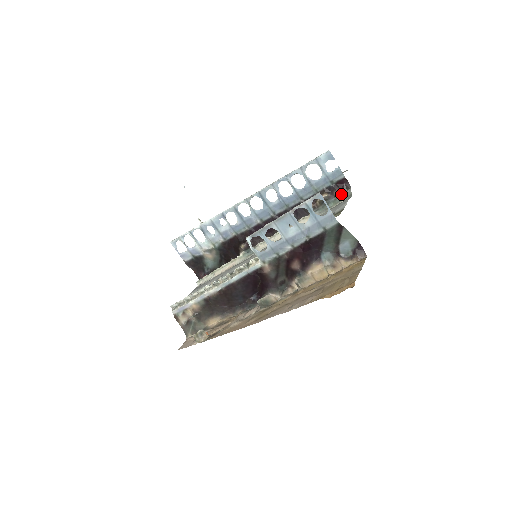
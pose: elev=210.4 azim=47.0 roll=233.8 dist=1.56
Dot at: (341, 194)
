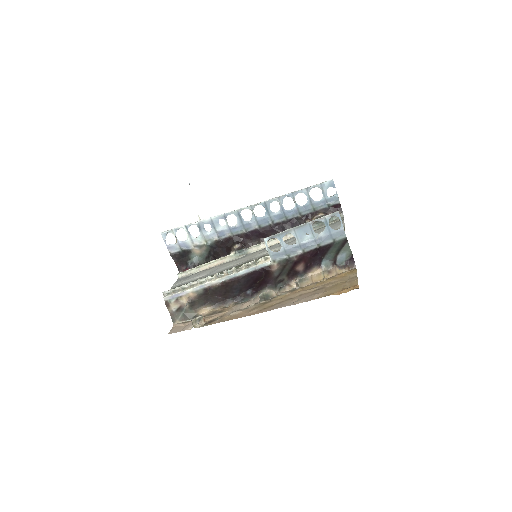
Dot at: (334, 216)
